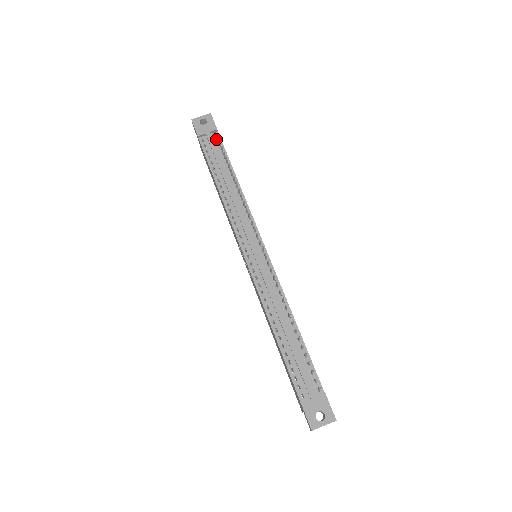
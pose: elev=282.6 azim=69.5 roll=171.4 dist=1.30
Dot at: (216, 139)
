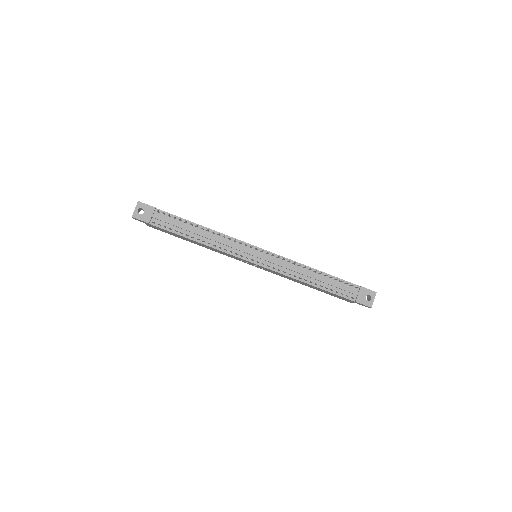
Dot at: (161, 214)
